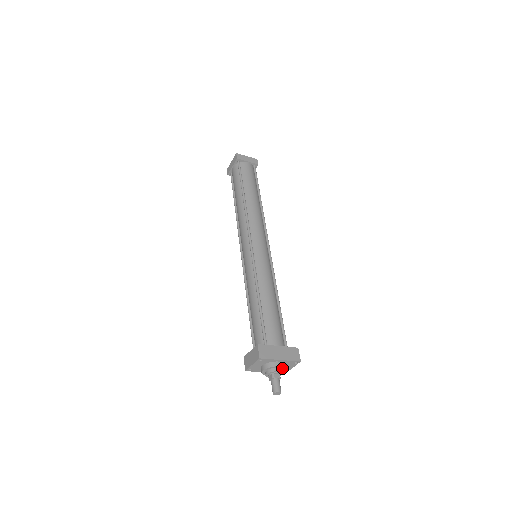
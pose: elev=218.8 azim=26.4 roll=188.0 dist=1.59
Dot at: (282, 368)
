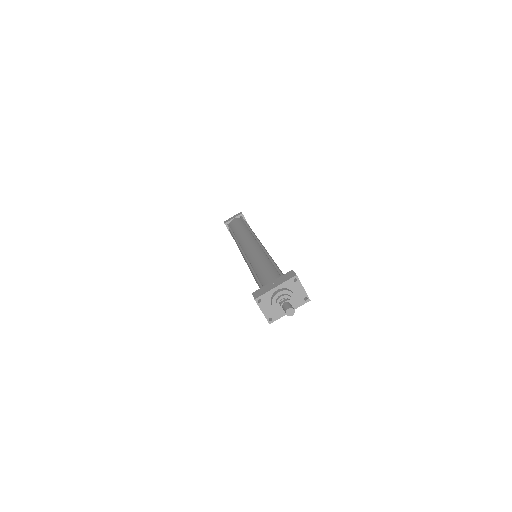
Dot at: (285, 293)
